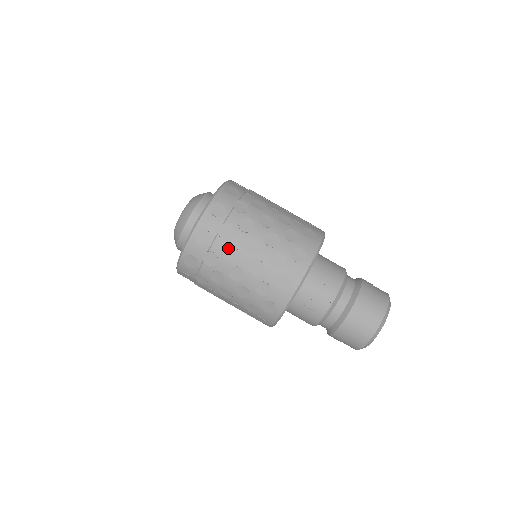
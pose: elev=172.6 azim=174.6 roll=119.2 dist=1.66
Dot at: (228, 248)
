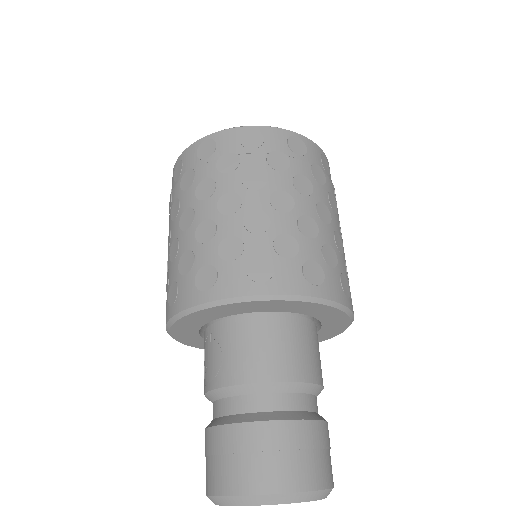
Dot at: (177, 202)
